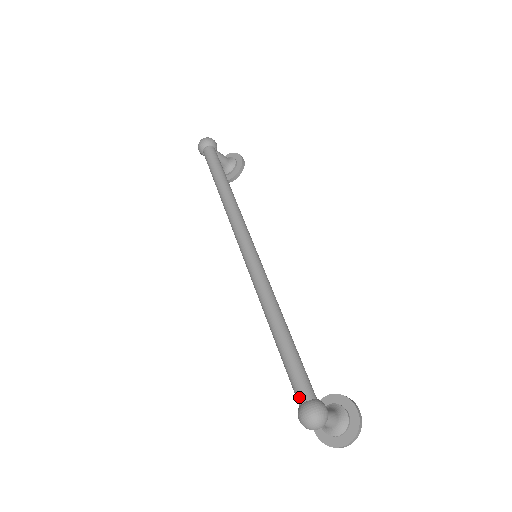
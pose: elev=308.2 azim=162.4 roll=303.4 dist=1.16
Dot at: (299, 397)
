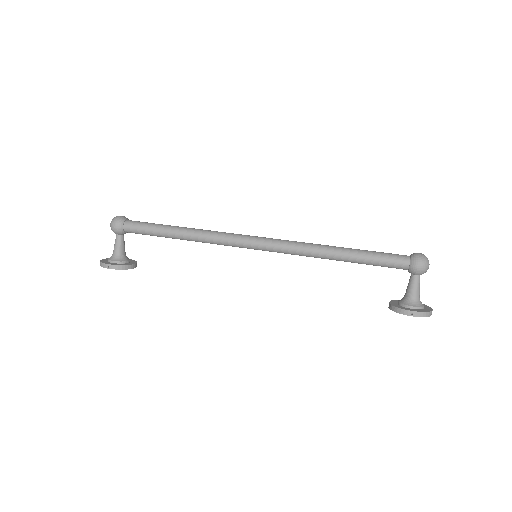
Dot at: (404, 256)
